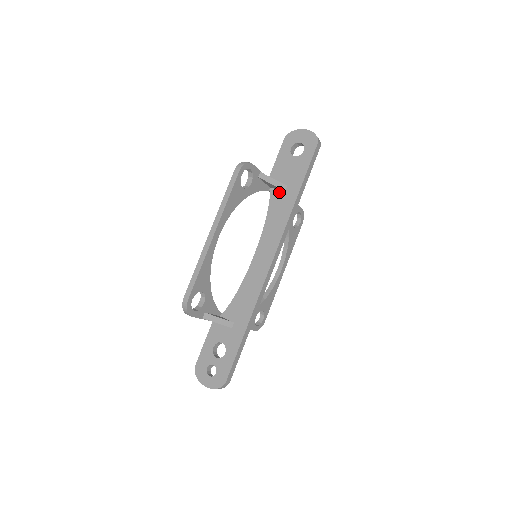
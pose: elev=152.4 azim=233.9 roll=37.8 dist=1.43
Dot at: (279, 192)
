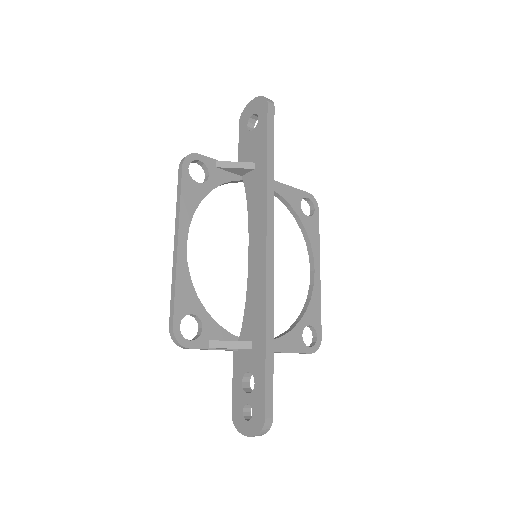
Dot at: (250, 174)
